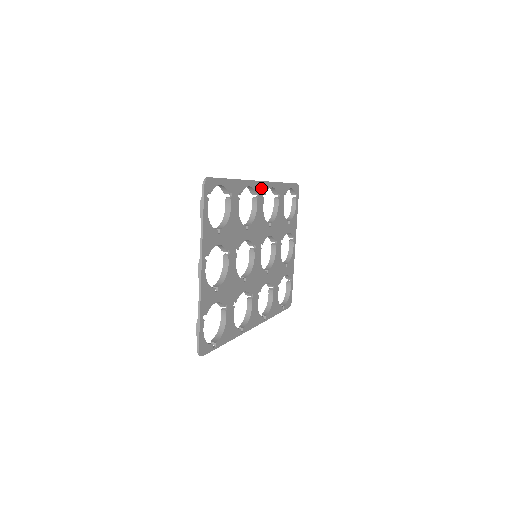
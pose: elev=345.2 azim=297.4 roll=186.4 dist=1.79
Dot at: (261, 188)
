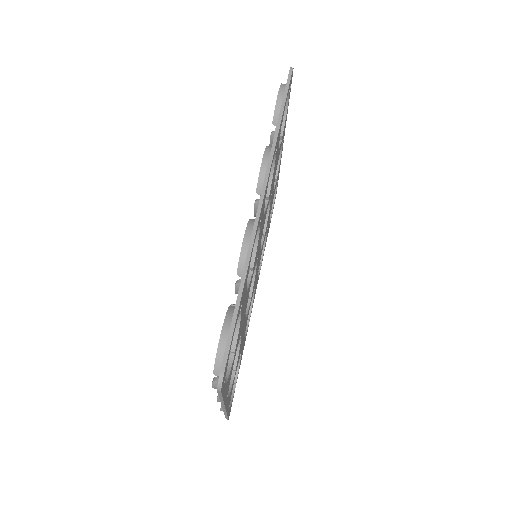
Dot at: (263, 202)
